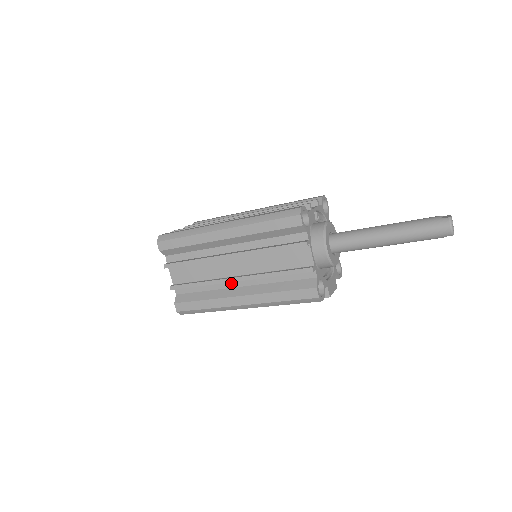
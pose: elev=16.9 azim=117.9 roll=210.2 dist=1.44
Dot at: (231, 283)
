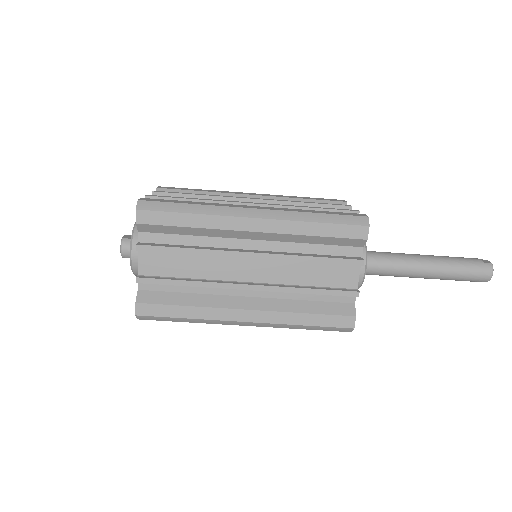
Dot at: (235, 289)
